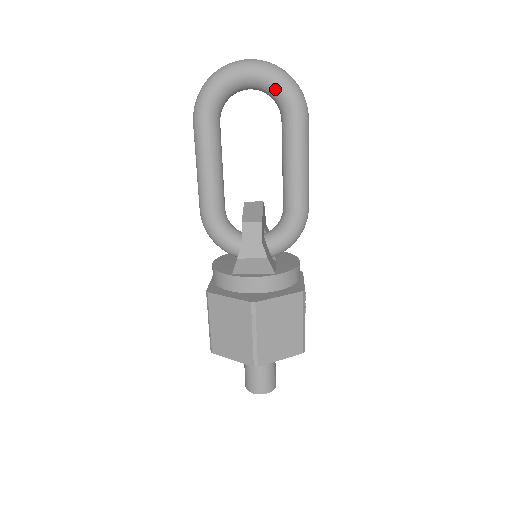
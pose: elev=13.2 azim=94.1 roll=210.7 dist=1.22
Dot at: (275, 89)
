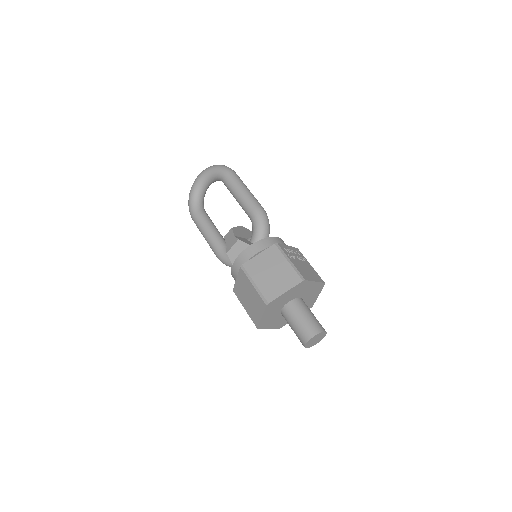
Dot at: (211, 174)
